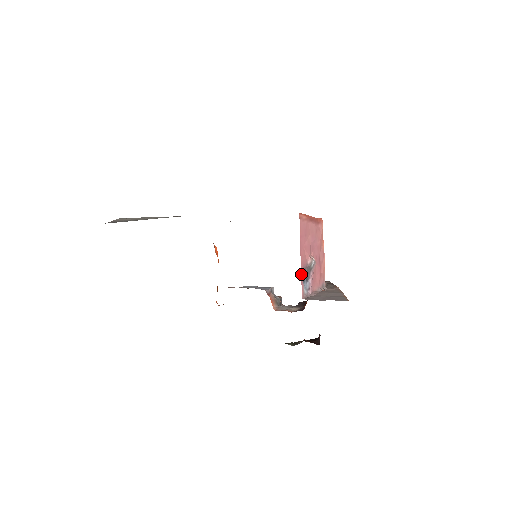
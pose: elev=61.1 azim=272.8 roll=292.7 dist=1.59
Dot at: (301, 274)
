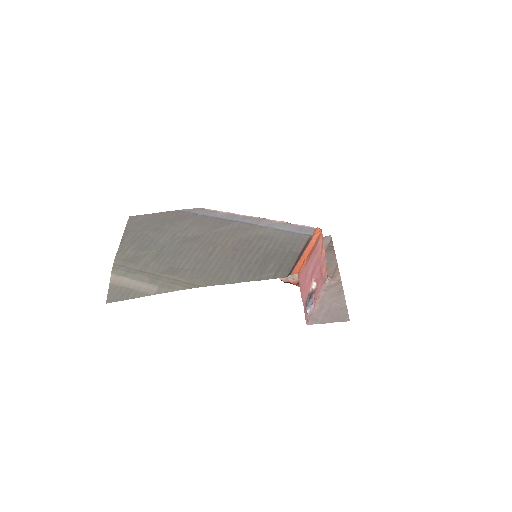
Dot at: (304, 311)
